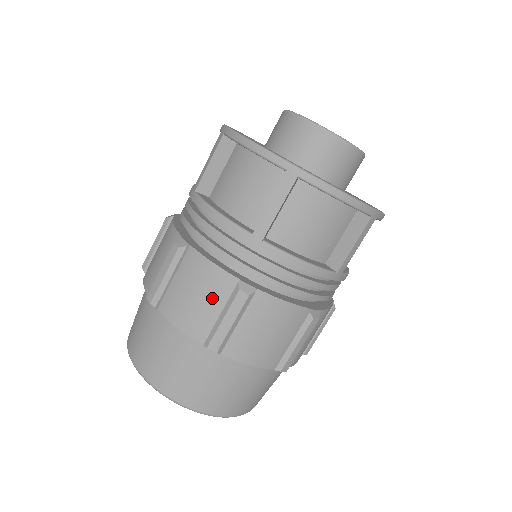
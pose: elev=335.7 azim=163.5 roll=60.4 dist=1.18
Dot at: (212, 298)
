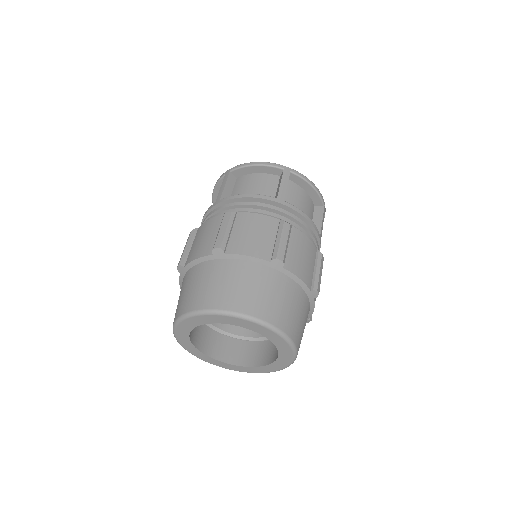
Dot at: (266, 232)
